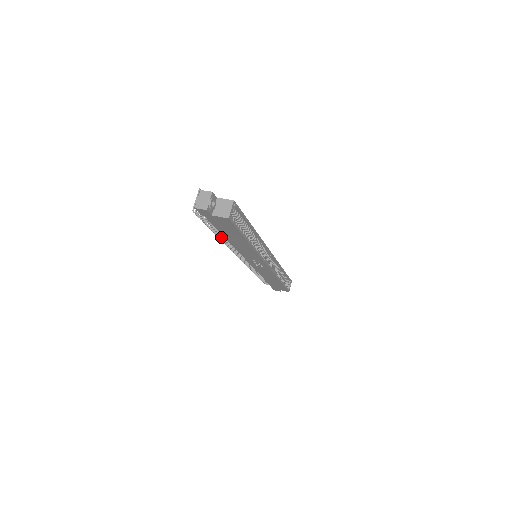
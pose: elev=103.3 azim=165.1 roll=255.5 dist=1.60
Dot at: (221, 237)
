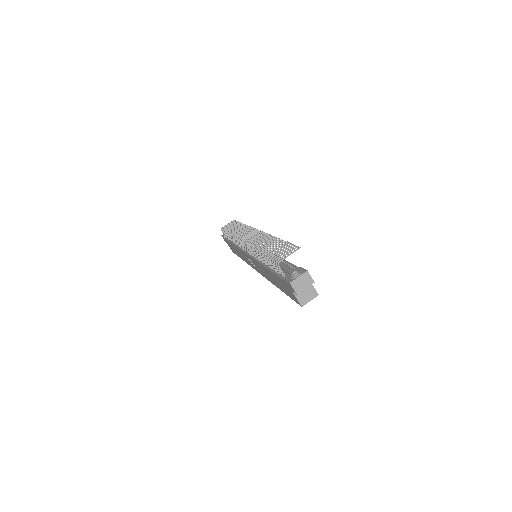
Dot at: occluded
